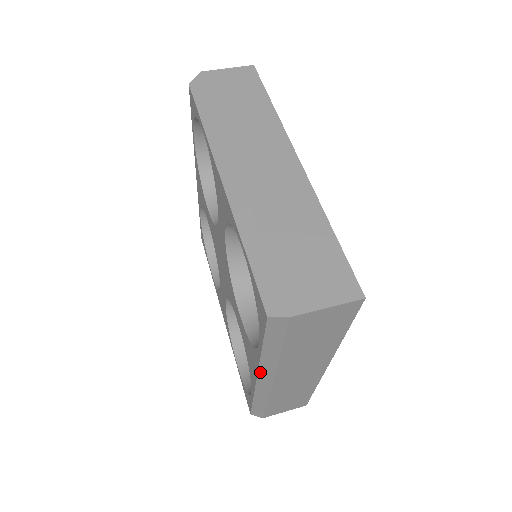
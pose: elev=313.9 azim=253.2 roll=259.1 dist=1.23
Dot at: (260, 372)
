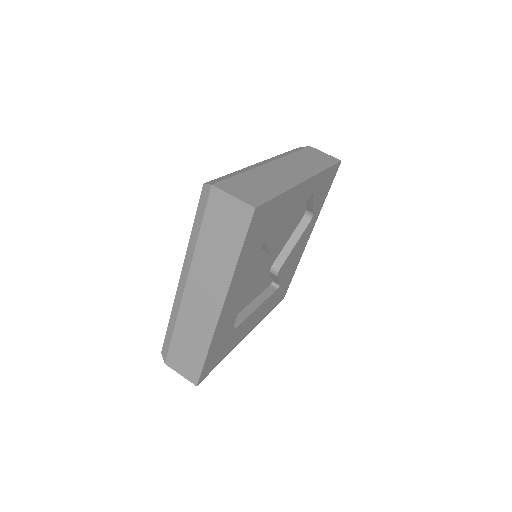
Dot at: occluded
